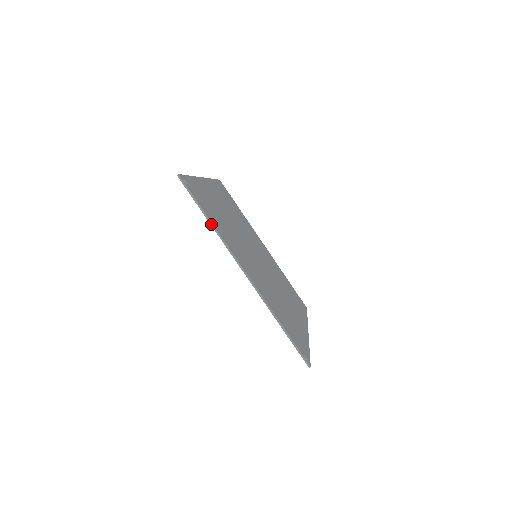
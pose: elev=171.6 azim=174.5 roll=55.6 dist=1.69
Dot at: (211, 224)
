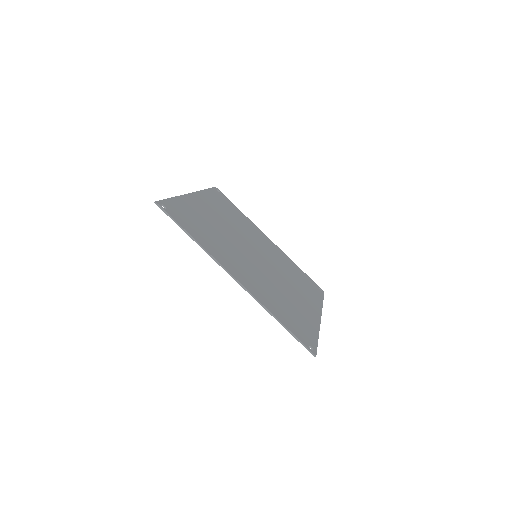
Dot at: (195, 241)
